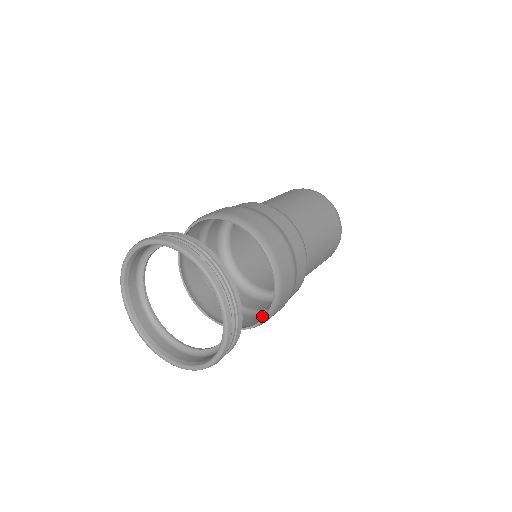
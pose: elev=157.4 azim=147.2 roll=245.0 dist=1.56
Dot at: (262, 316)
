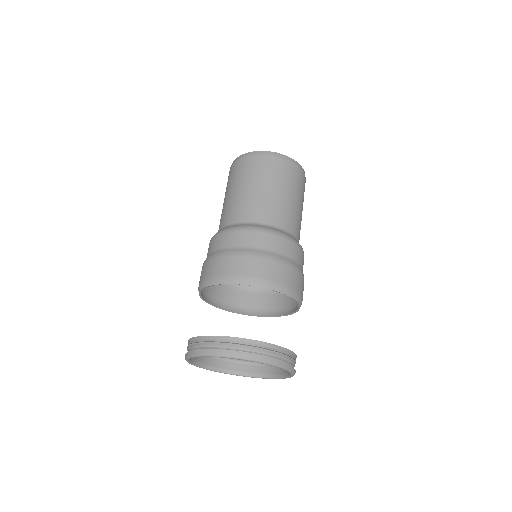
Dot at: occluded
